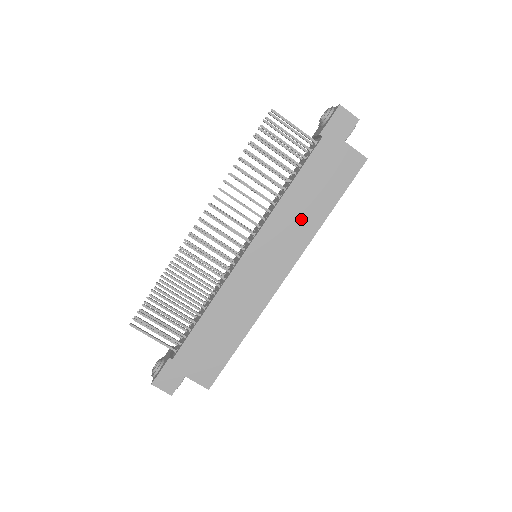
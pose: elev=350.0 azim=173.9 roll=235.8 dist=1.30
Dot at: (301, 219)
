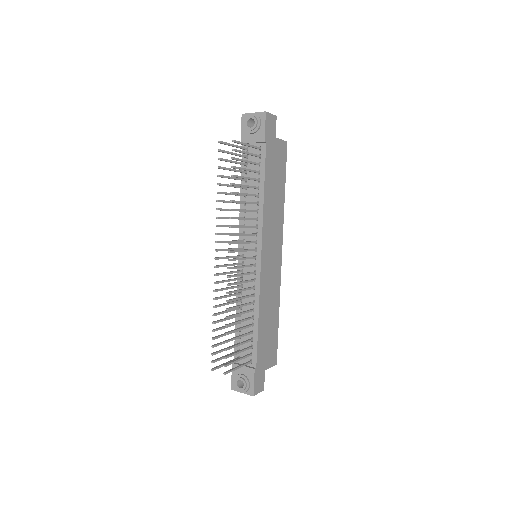
Dot at: (275, 210)
